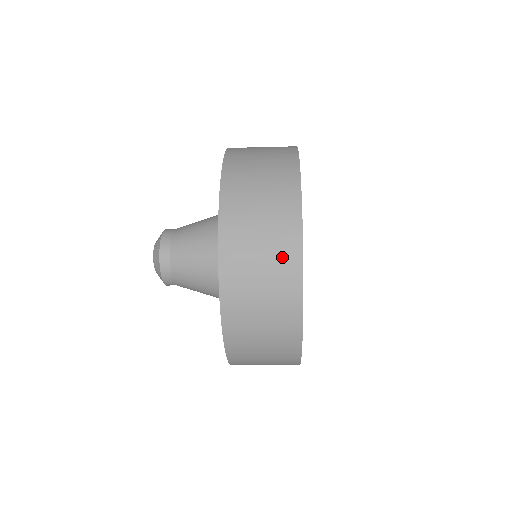
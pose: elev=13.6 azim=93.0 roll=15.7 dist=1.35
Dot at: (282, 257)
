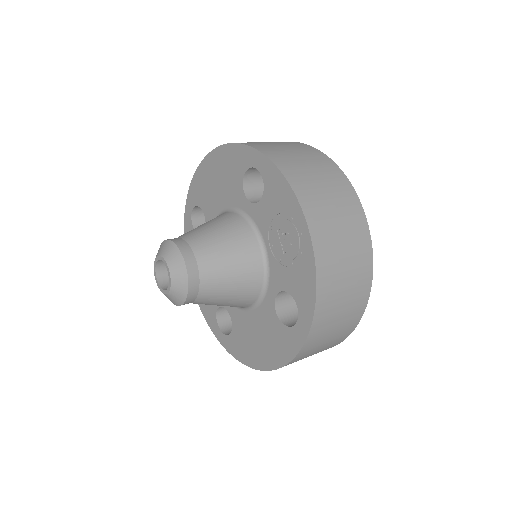
Dot at: (353, 219)
